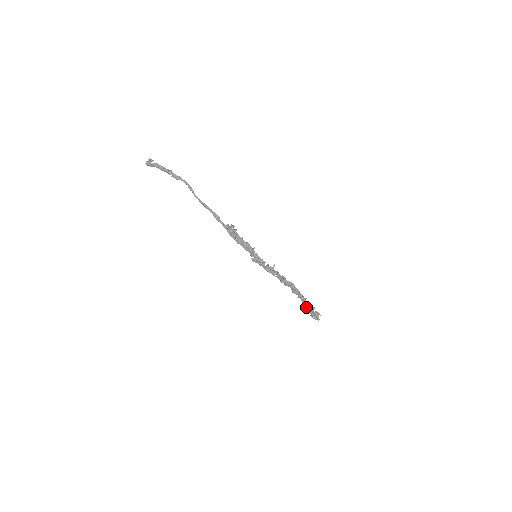
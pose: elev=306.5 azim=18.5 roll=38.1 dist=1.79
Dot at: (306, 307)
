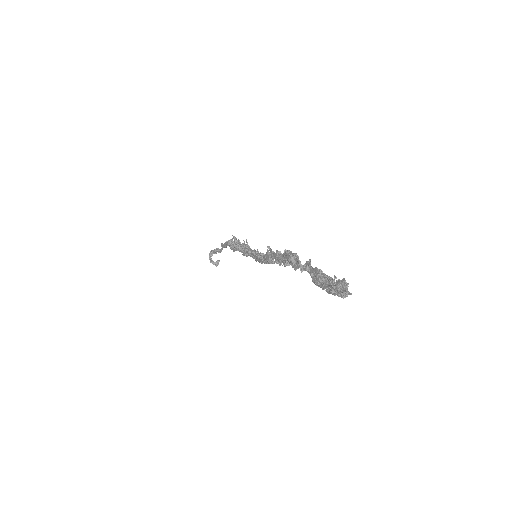
Dot at: (317, 280)
